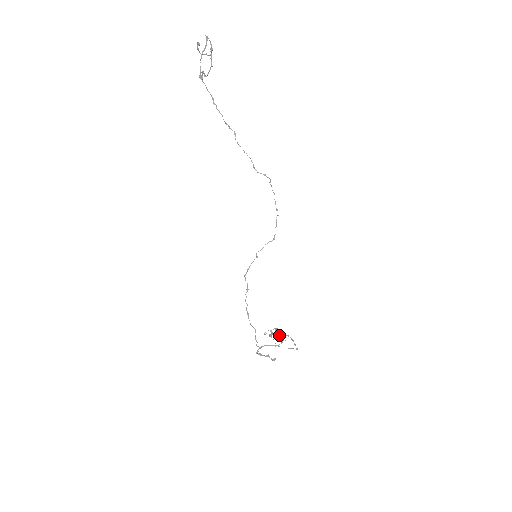
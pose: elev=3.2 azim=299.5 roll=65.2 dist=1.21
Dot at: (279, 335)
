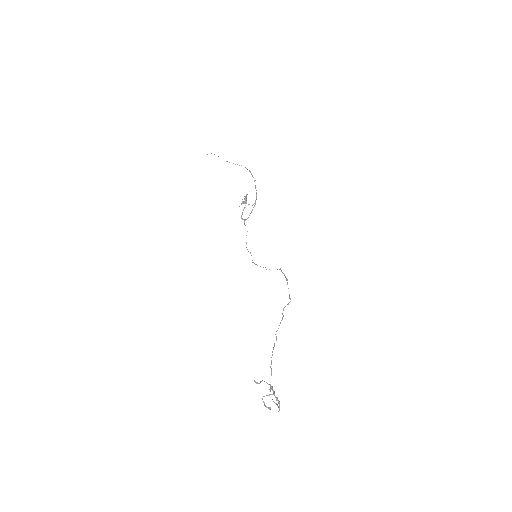
Dot at: (246, 196)
